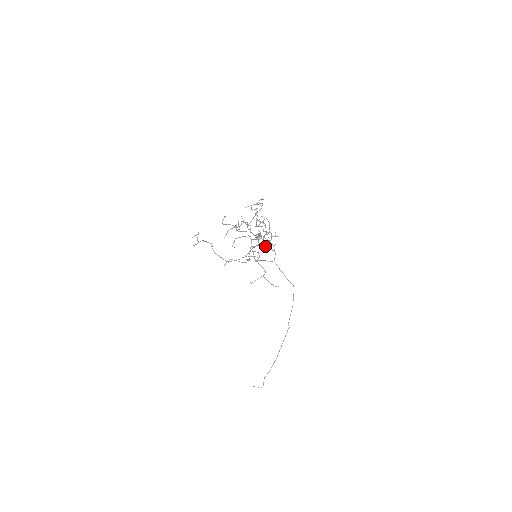
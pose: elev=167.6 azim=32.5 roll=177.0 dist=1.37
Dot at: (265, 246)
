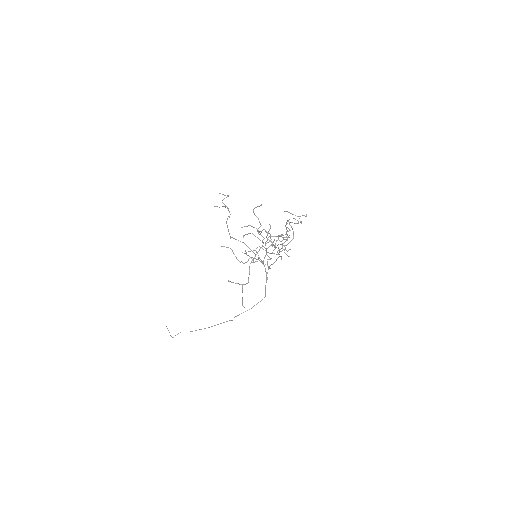
Dot at: (265, 269)
